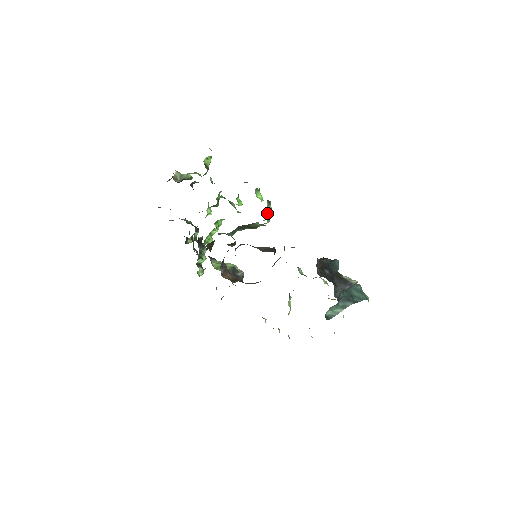
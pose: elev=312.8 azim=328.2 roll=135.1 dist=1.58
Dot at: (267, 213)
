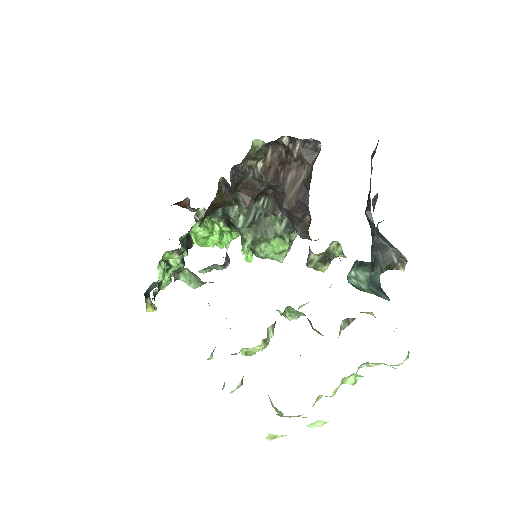
Dot at: (290, 237)
